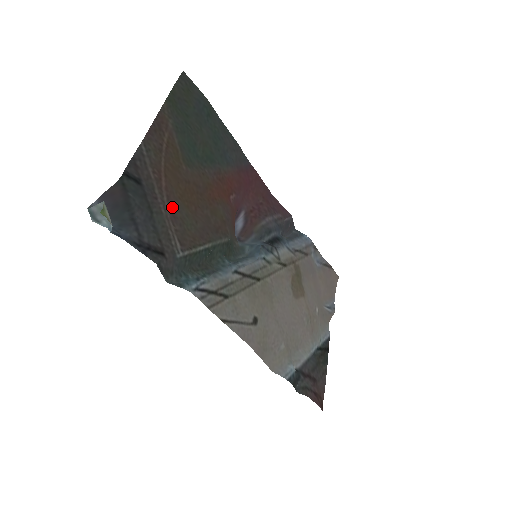
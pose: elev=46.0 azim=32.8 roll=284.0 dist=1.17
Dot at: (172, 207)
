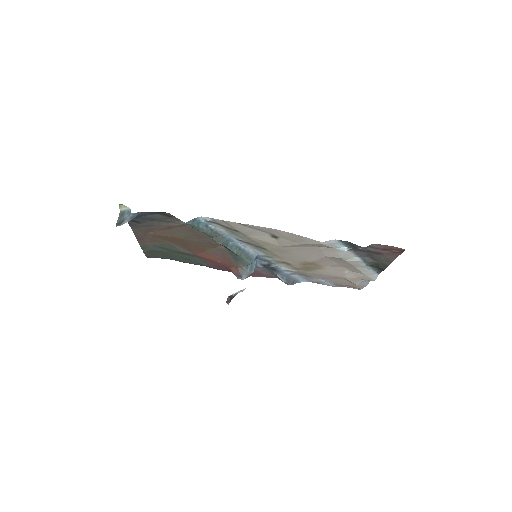
Dot at: (167, 229)
